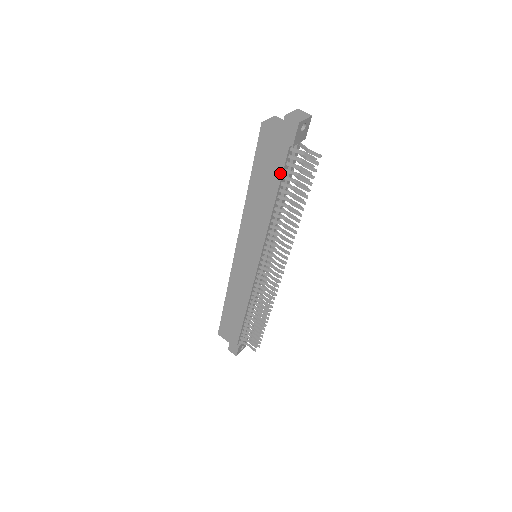
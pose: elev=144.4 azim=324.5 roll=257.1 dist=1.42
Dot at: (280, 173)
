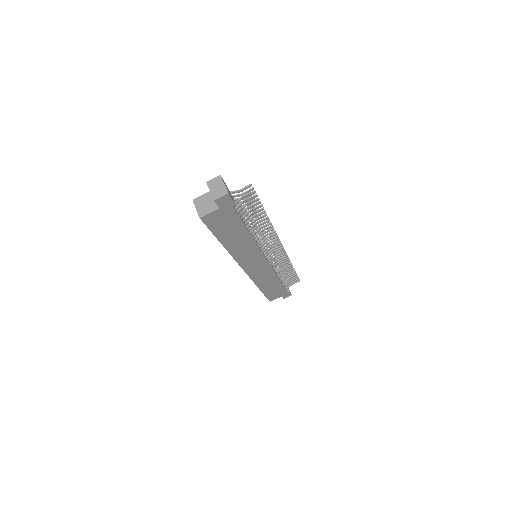
Dot at: (239, 221)
